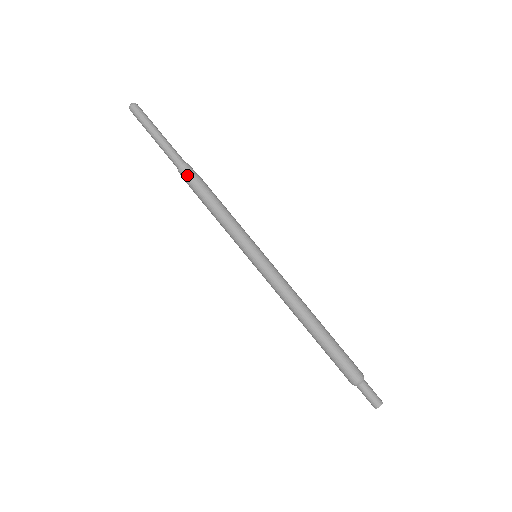
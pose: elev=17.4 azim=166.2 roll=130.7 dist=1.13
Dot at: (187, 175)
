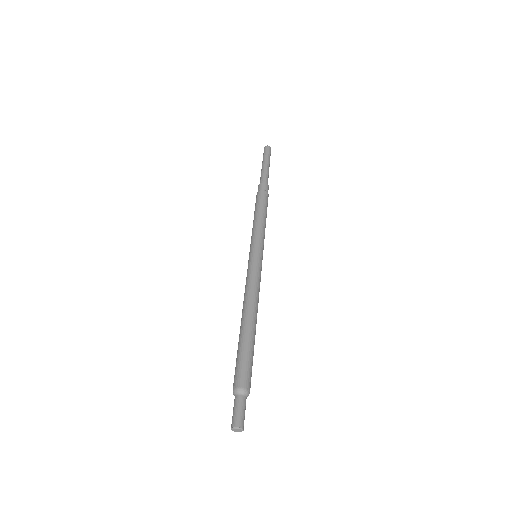
Dot at: (266, 189)
